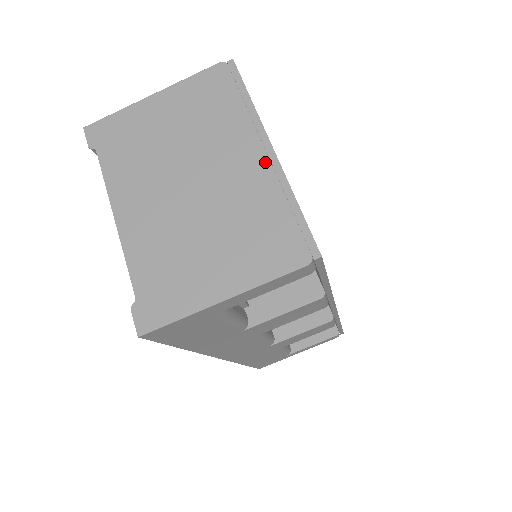
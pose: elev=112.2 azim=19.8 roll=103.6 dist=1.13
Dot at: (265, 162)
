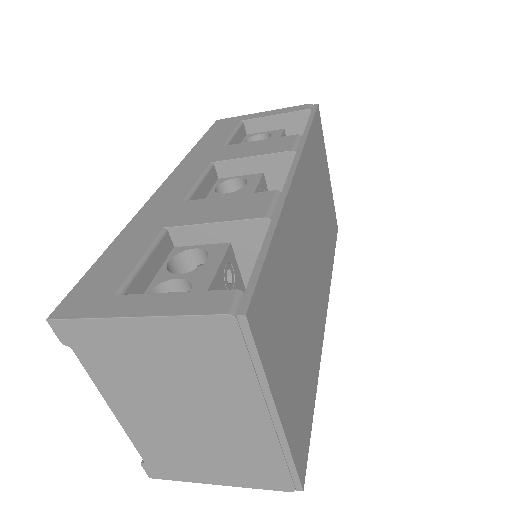
Dot at: (268, 427)
